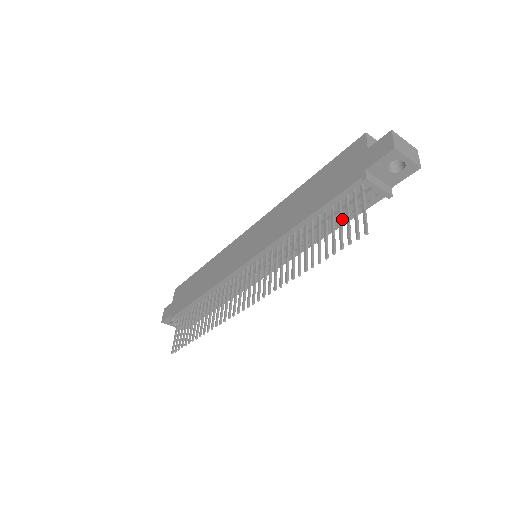
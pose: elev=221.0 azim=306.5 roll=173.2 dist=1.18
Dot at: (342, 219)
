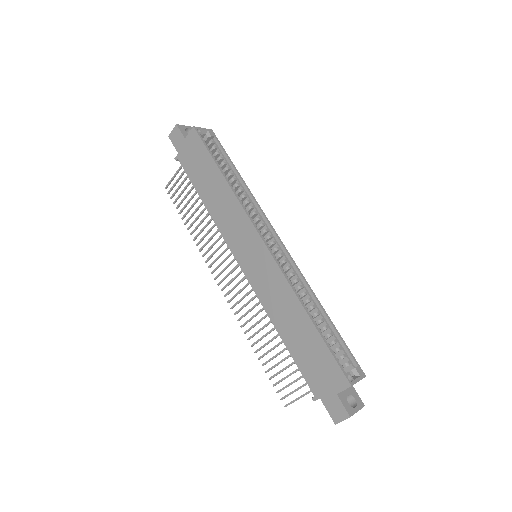
Dot at: occluded
